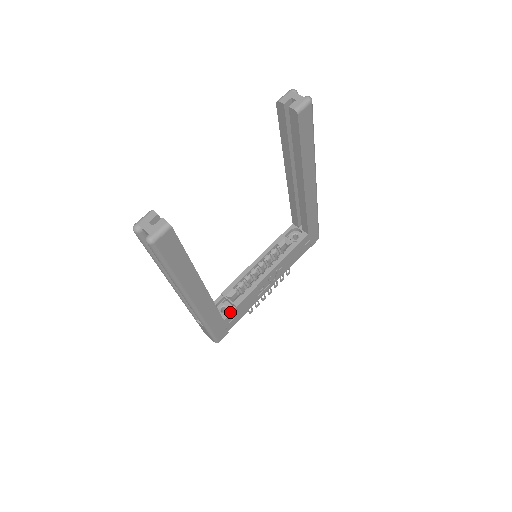
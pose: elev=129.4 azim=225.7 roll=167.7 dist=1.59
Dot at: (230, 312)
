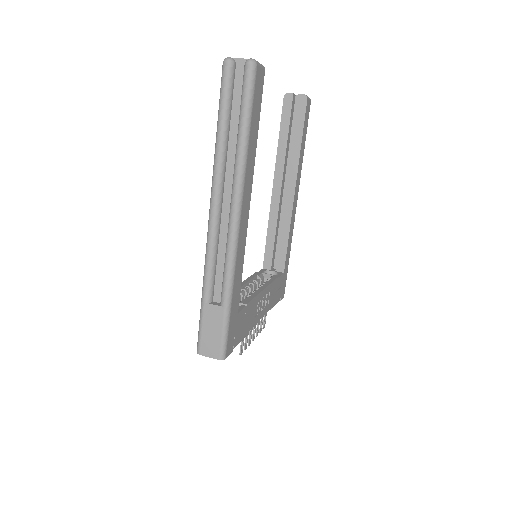
Dot at: (241, 308)
